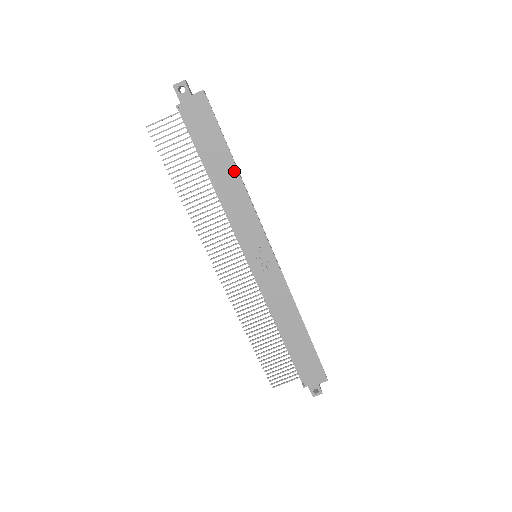
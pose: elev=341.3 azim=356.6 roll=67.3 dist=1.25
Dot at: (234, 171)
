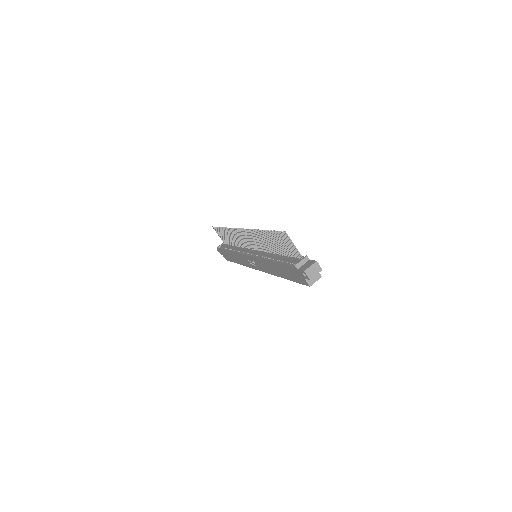
Dot at: (281, 276)
